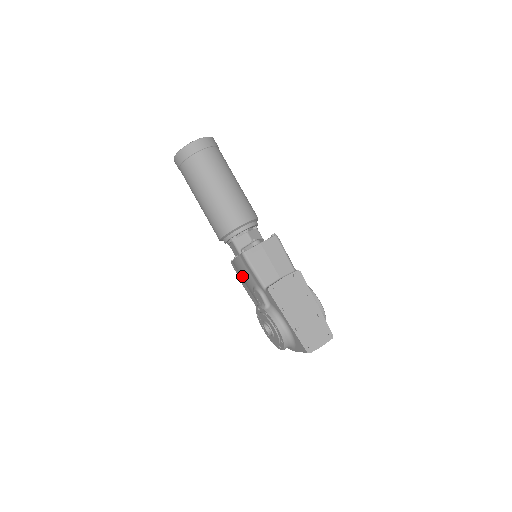
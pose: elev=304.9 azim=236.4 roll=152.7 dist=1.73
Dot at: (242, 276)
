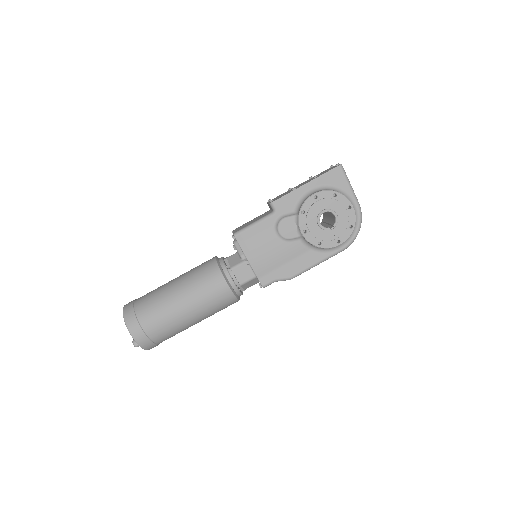
Dot at: (271, 259)
